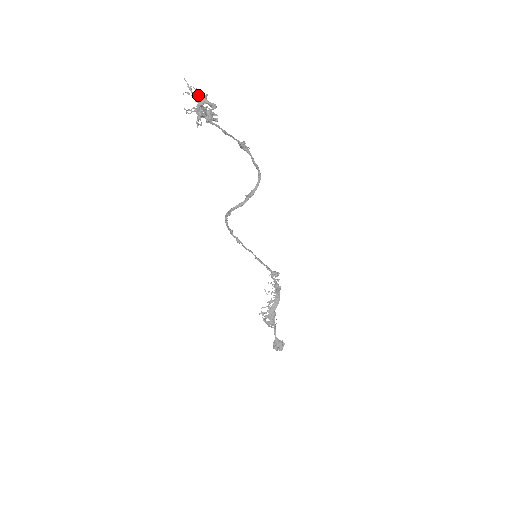
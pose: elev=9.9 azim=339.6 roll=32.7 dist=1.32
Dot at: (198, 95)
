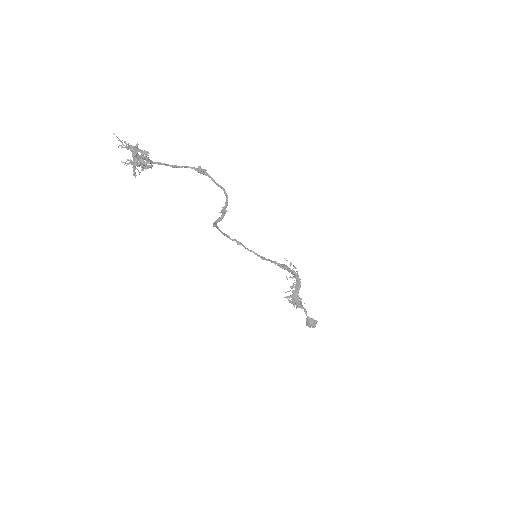
Dot at: (128, 148)
